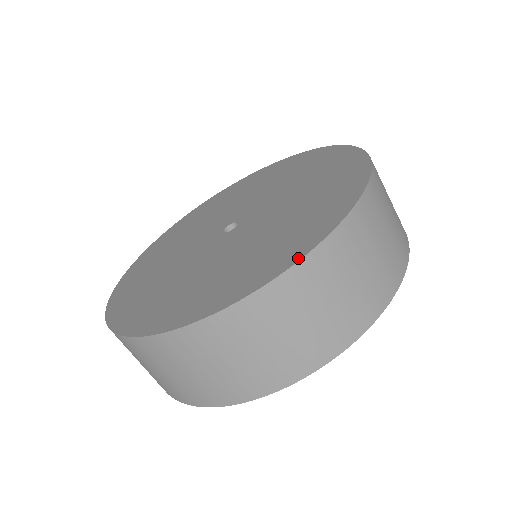
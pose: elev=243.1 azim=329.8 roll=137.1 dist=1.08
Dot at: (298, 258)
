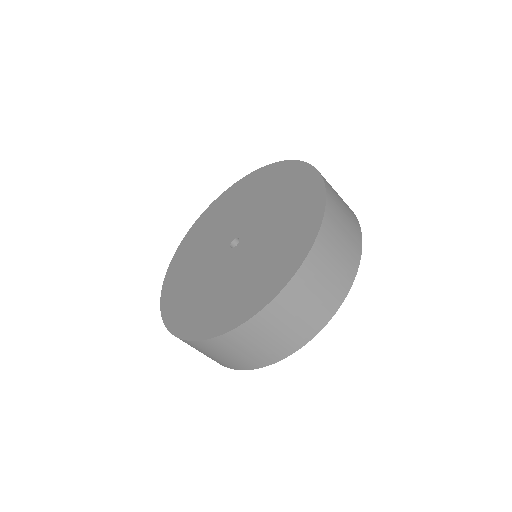
Dot at: (299, 264)
